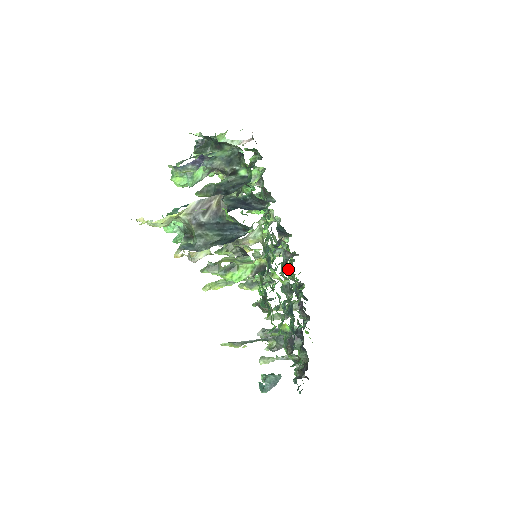
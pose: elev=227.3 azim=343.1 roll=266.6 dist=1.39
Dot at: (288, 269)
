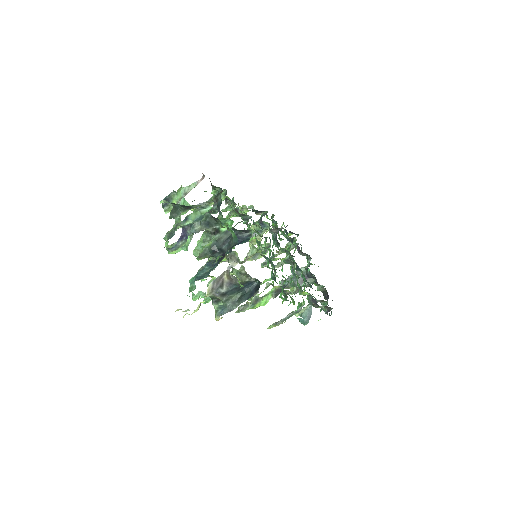
Dot at: occluded
